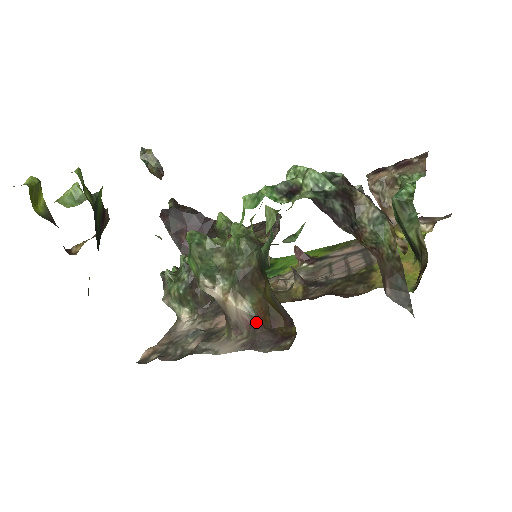
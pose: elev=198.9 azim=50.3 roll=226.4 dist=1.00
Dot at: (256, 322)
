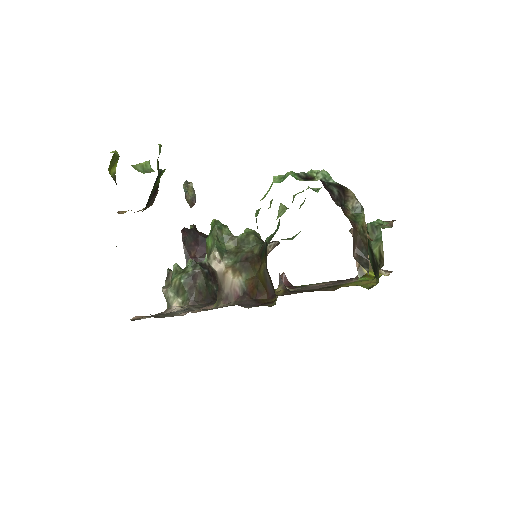
Dot at: (245, 293)
